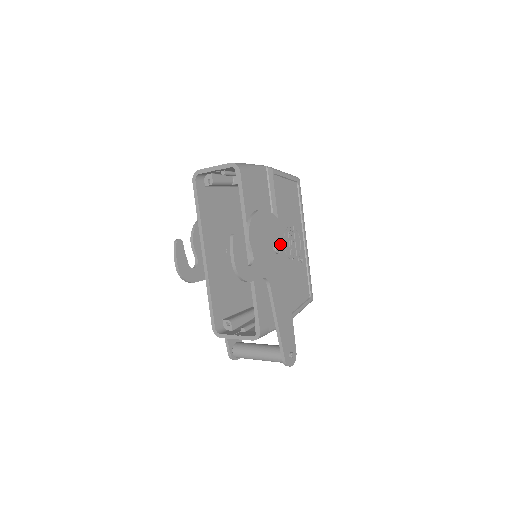
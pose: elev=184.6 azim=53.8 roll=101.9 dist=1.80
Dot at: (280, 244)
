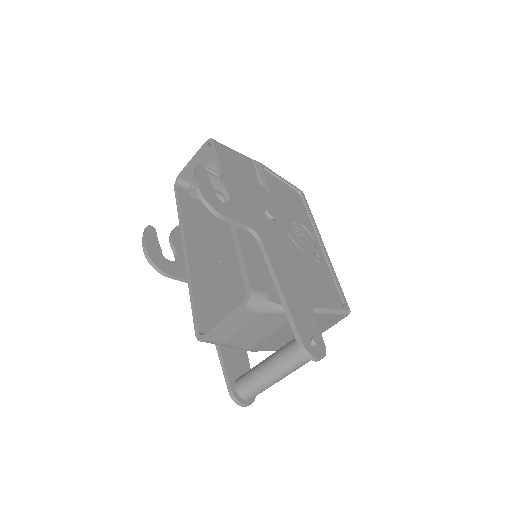
Dot at: (274, 211)
